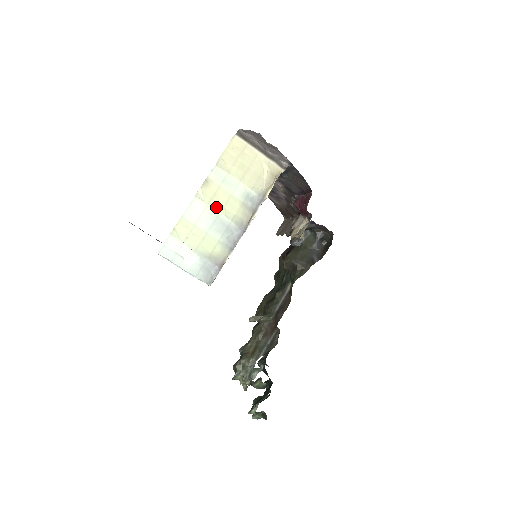
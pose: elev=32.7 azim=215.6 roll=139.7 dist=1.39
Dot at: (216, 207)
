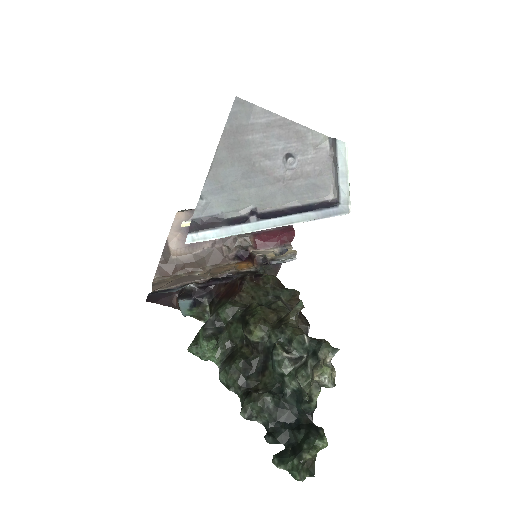
Dot at: occluded
